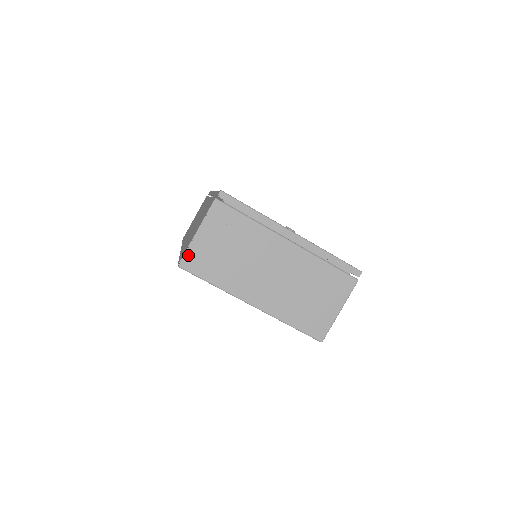
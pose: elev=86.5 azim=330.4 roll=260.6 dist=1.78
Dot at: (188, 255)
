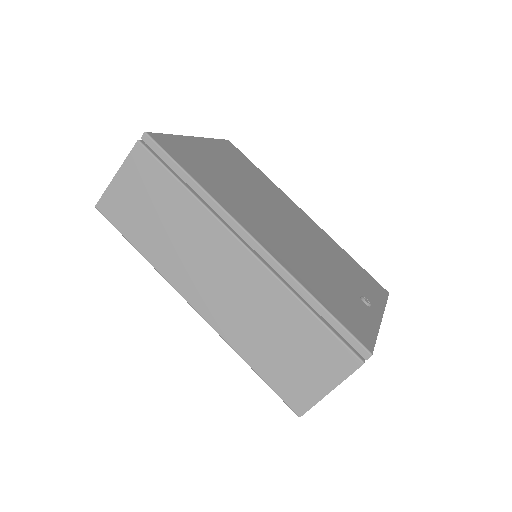
Dot at: (312, 406)
